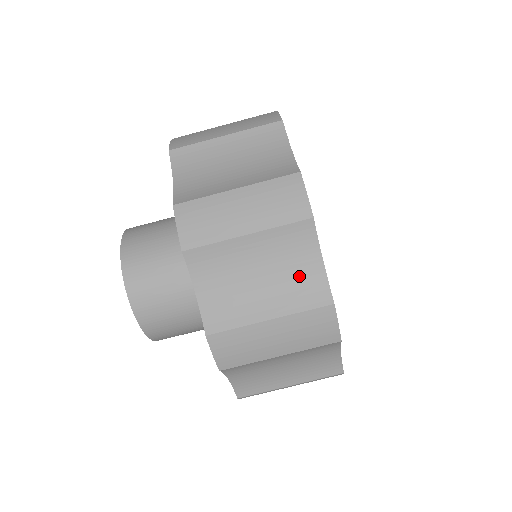
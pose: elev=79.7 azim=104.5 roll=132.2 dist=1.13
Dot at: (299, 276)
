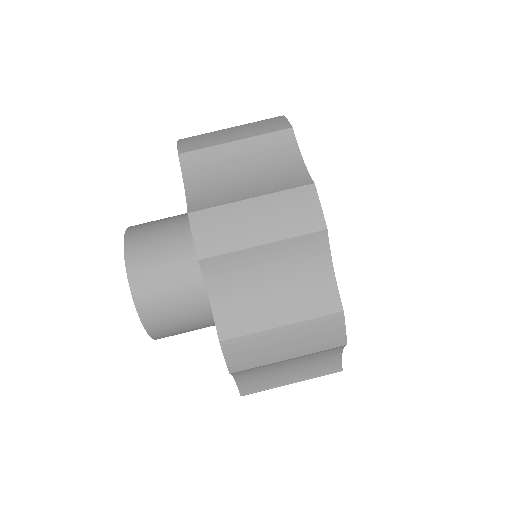
Dot at: (281, 171)
